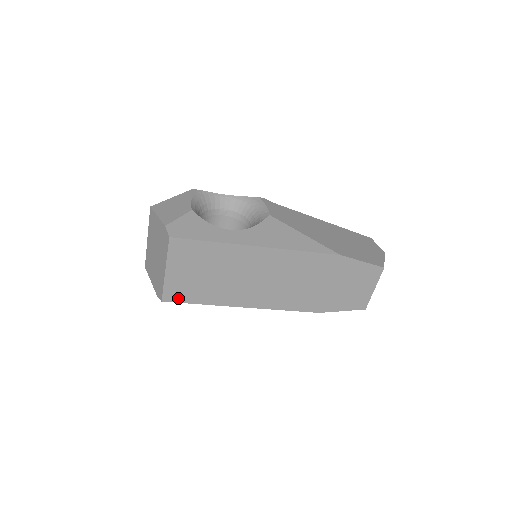
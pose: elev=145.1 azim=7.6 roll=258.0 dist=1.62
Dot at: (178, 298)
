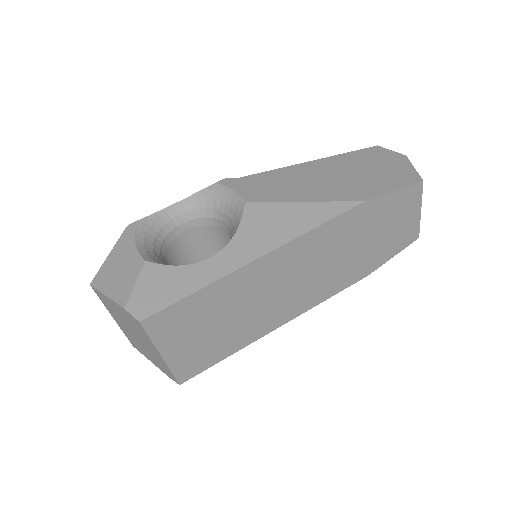
Dot at: (197, 369)
